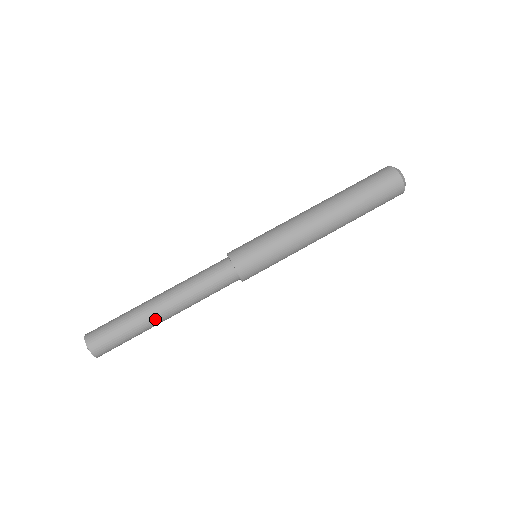
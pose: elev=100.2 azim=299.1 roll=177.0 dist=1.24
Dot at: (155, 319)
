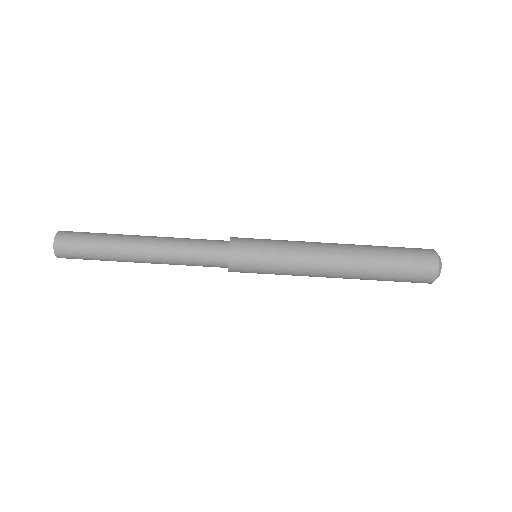
Dot at: occluded
